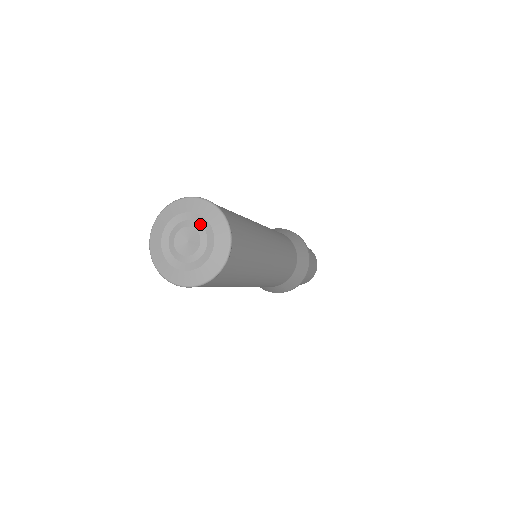
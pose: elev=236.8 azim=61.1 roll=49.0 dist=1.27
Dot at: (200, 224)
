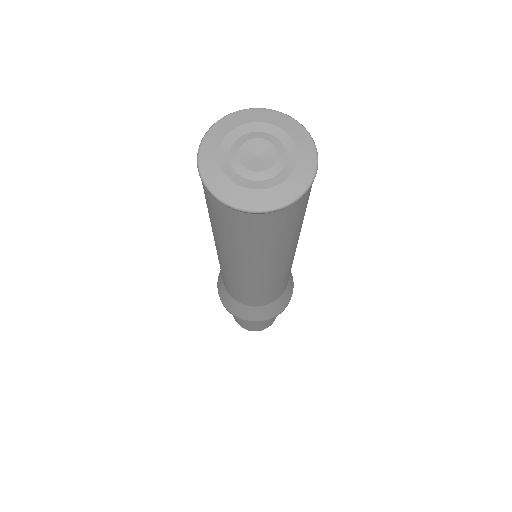
Dot at: (283, 144)
